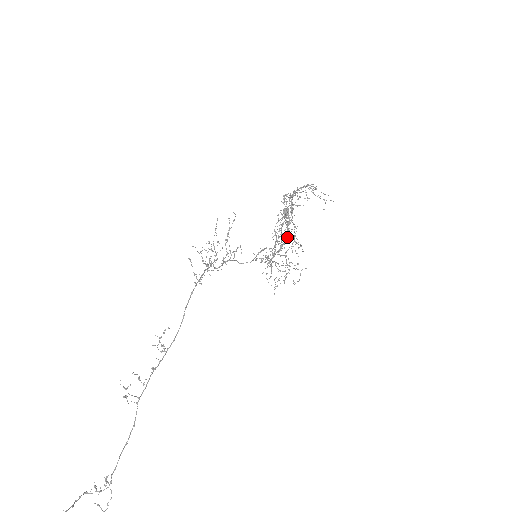
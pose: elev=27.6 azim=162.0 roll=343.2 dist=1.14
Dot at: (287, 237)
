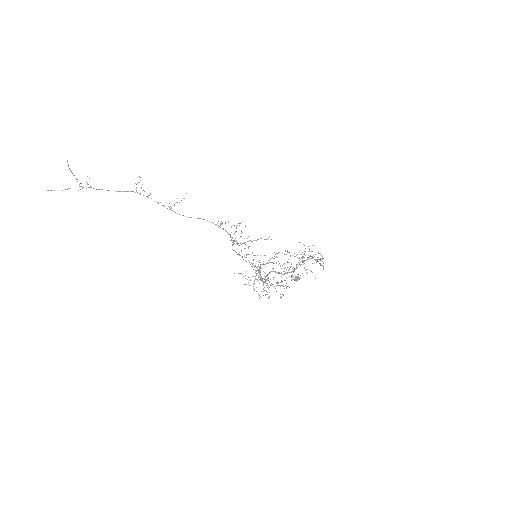
Dot at: occluded
